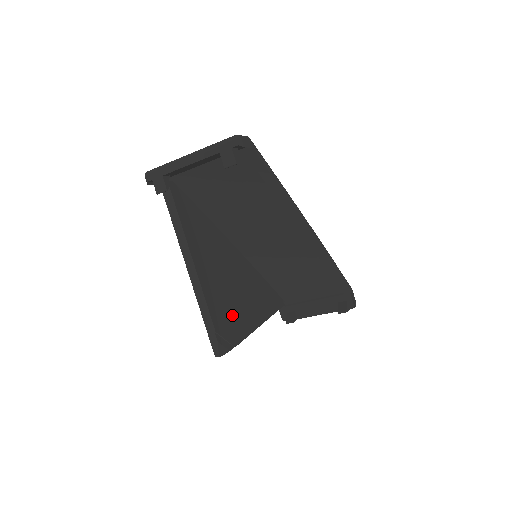
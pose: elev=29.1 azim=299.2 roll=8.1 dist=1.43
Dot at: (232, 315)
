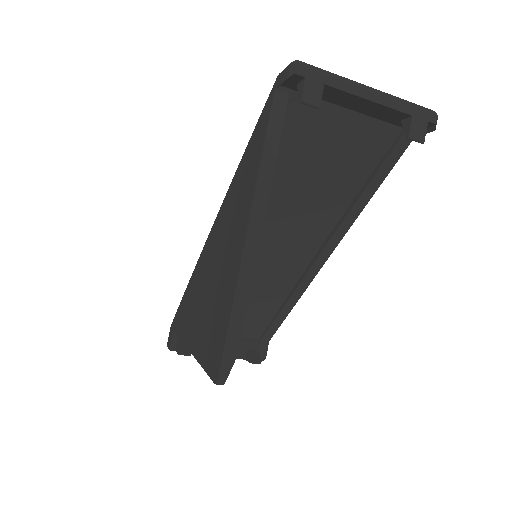
Dot at: occluded
